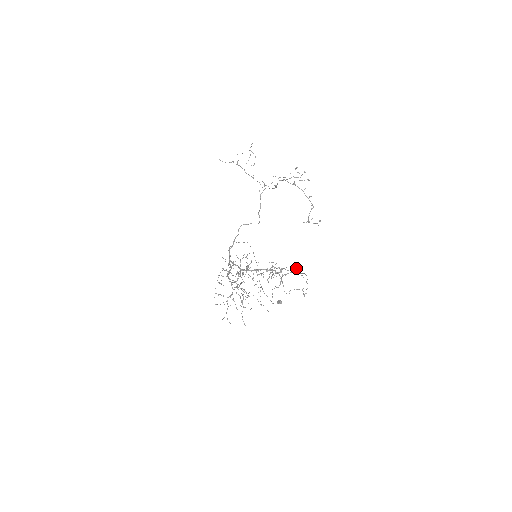
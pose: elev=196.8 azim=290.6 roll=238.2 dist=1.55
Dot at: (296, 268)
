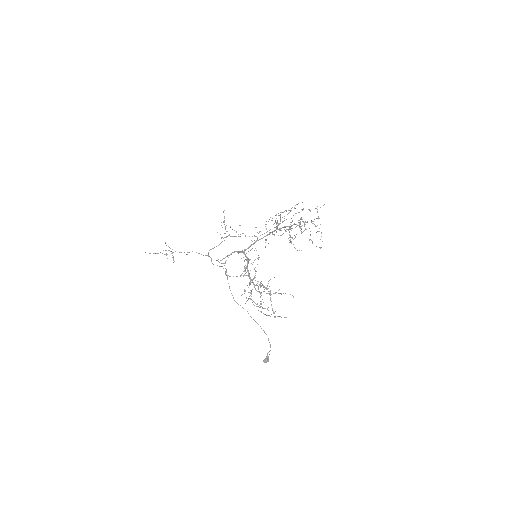
Dot at: (307, 221)
